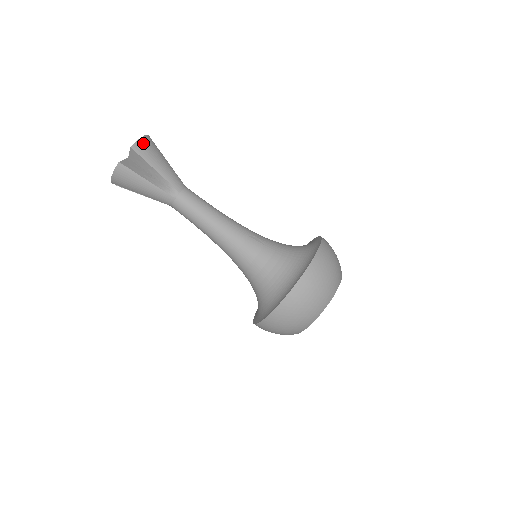
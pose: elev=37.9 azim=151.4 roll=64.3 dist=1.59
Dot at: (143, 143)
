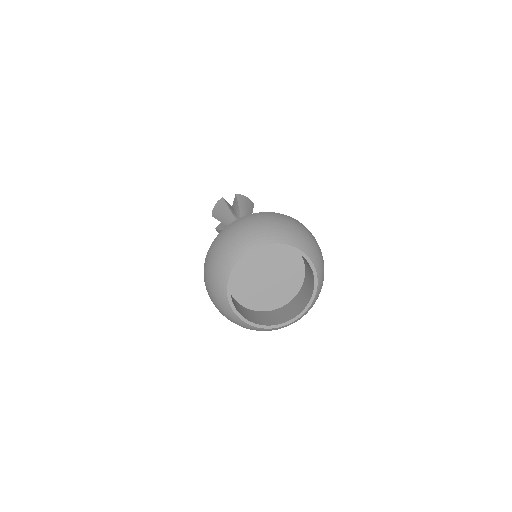
Dot at: (245, 198)
